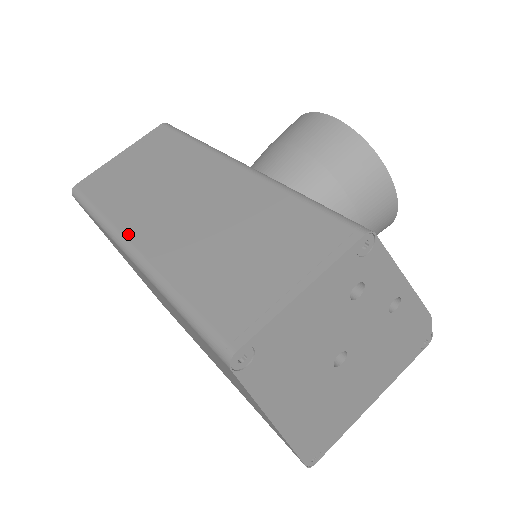
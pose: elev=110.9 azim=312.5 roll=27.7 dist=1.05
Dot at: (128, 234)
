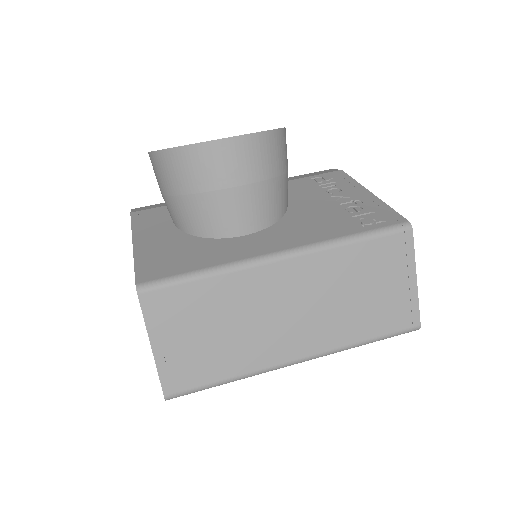
Dot at: (283, 361)
